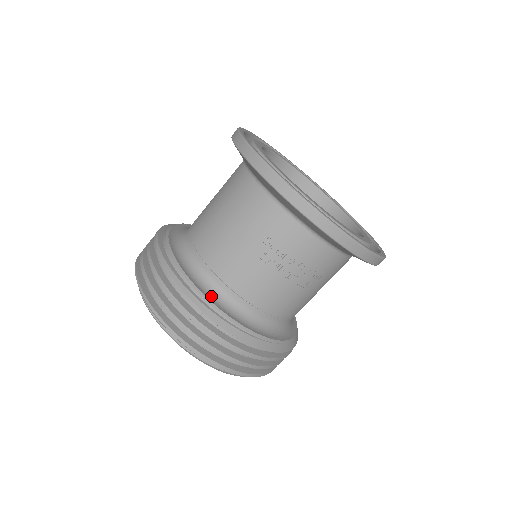
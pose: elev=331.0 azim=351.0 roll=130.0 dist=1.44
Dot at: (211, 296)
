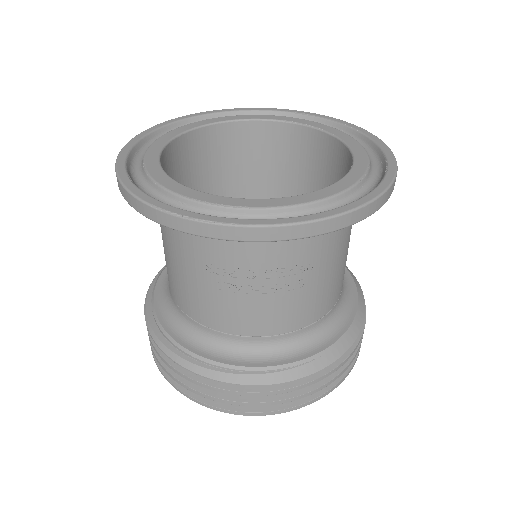
Dot at: (204, 349)
